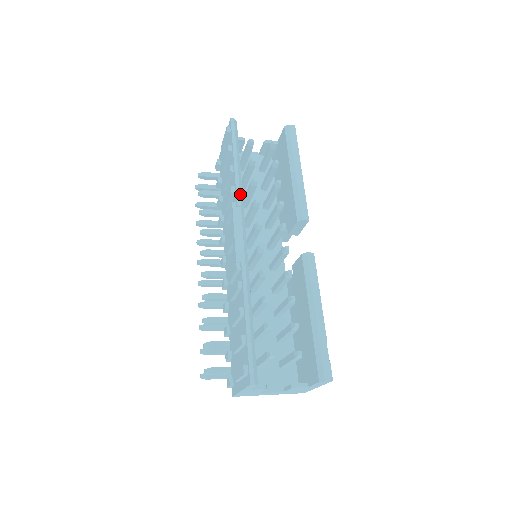
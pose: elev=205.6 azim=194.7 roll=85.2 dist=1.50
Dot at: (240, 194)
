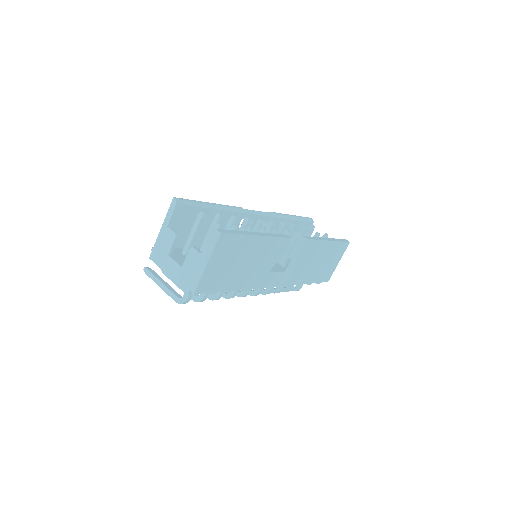
Dot at: (278, 214)
